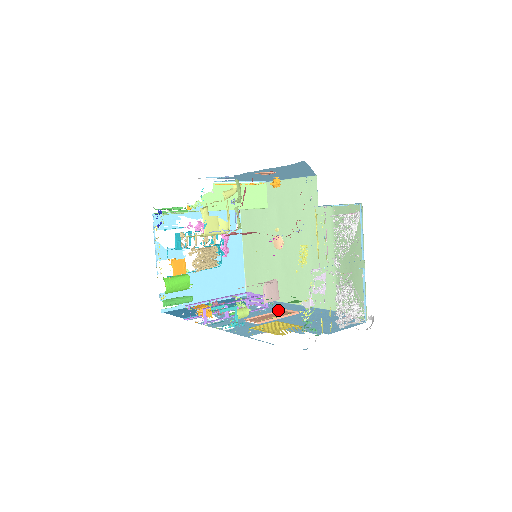
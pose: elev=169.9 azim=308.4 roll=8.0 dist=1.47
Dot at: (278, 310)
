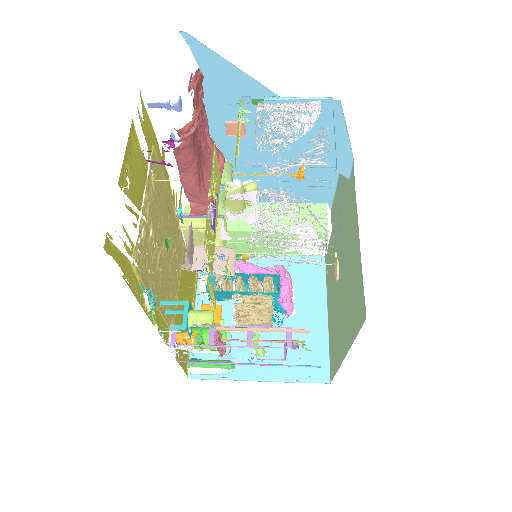
Dot at: occluded
